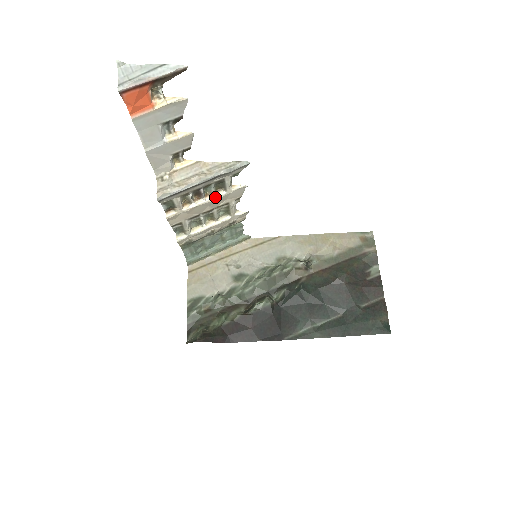
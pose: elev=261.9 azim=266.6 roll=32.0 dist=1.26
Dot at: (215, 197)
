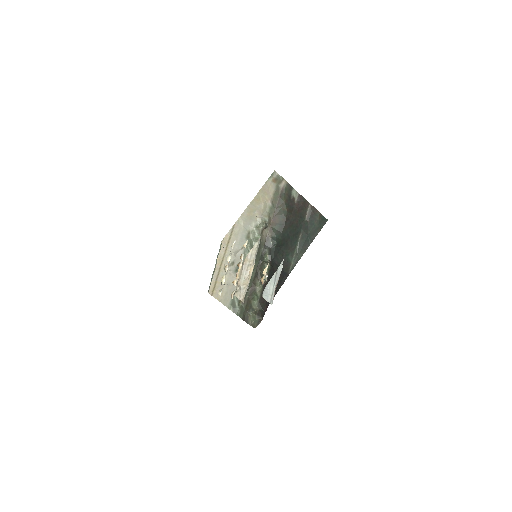
Dot at: occluded
